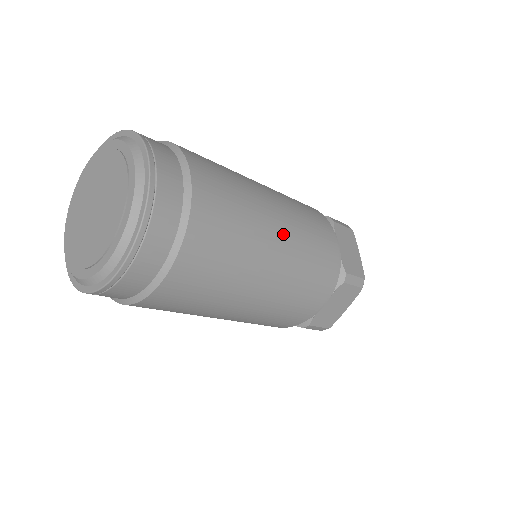
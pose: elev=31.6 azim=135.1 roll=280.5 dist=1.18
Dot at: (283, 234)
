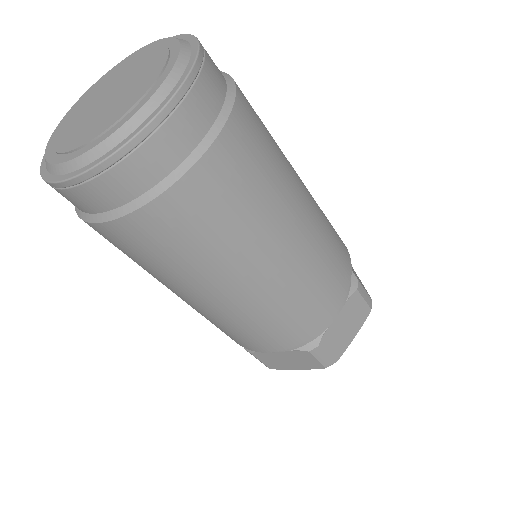
Dot at: (307, 194)
